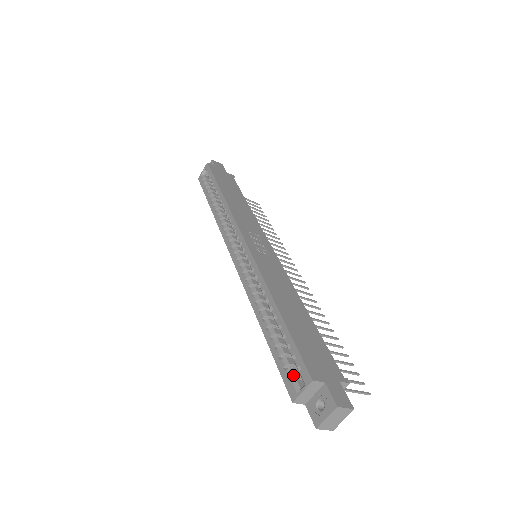
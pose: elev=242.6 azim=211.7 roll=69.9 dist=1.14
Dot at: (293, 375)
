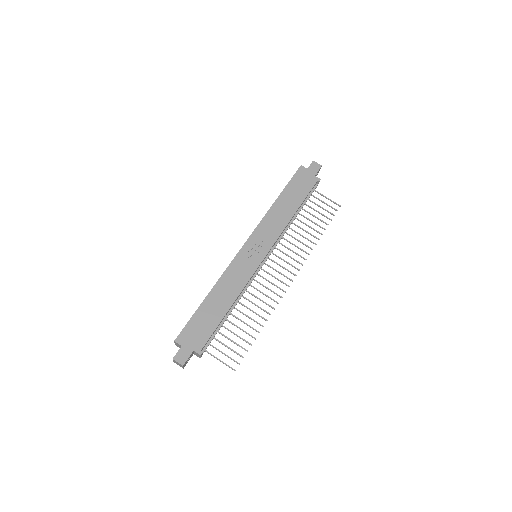
Dot at: occluded
